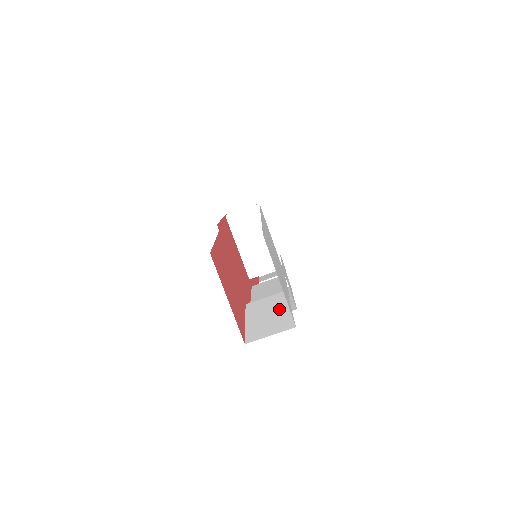
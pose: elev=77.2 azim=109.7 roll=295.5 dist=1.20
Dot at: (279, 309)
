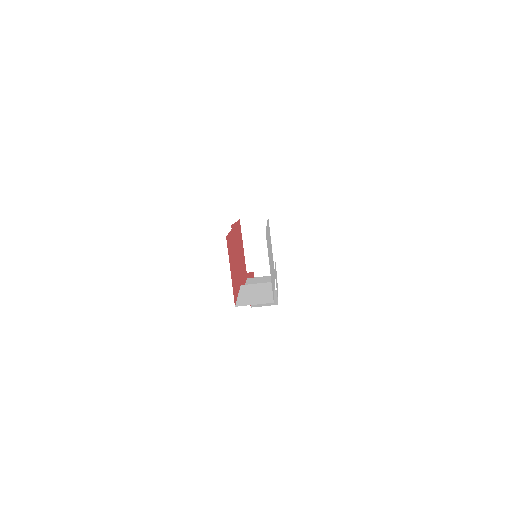
Dot at: (265, 291)
